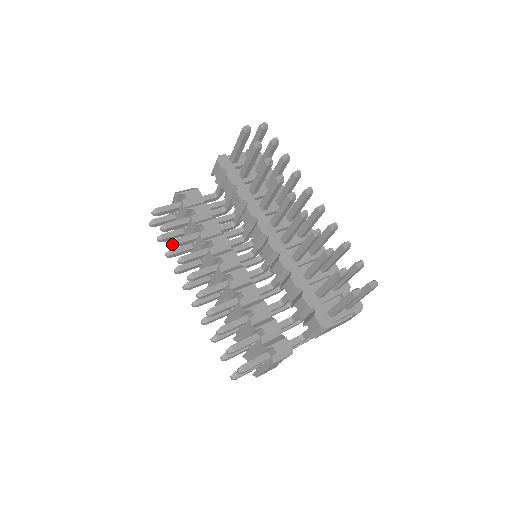
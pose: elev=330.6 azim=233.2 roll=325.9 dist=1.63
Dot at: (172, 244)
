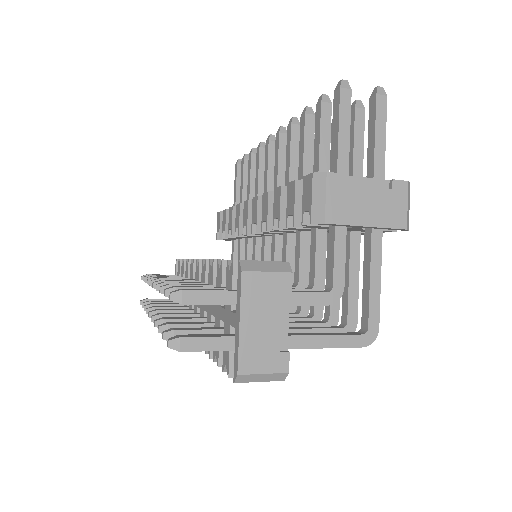
Dot at: (148, 277)
